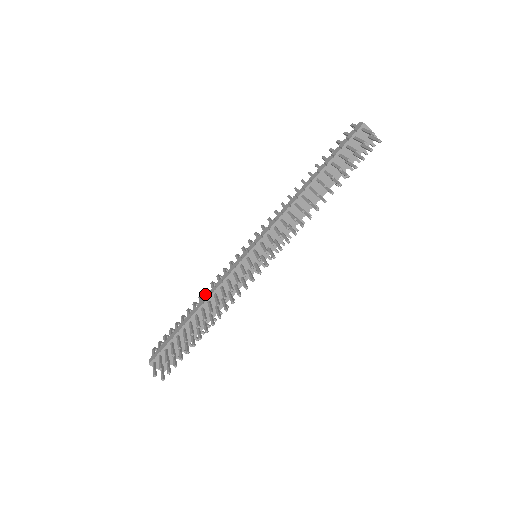
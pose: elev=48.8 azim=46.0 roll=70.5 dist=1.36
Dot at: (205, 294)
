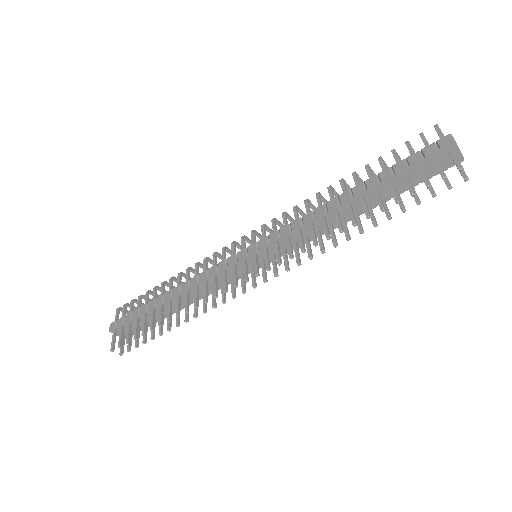
Dot at: occluded
